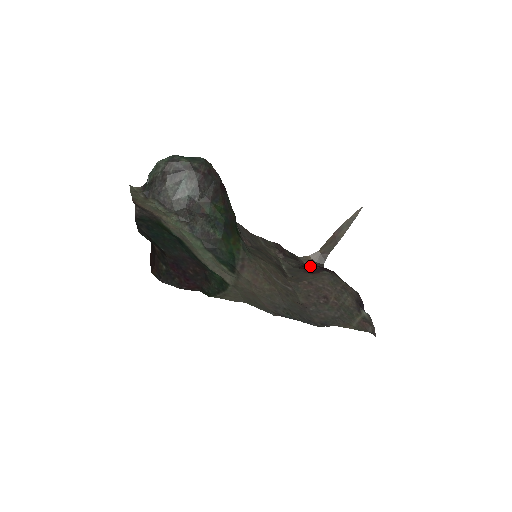
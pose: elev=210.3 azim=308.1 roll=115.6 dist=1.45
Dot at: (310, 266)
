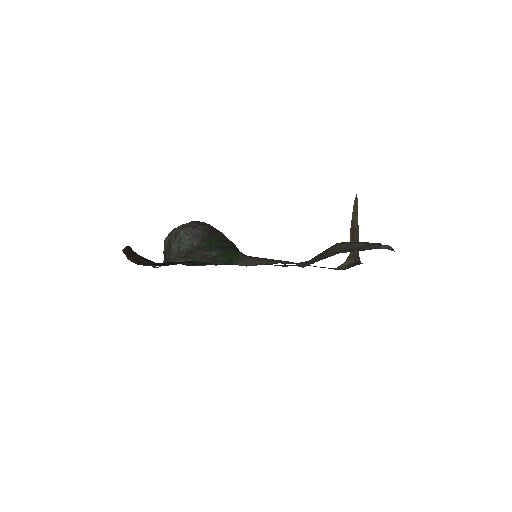
Dot at: occluded
